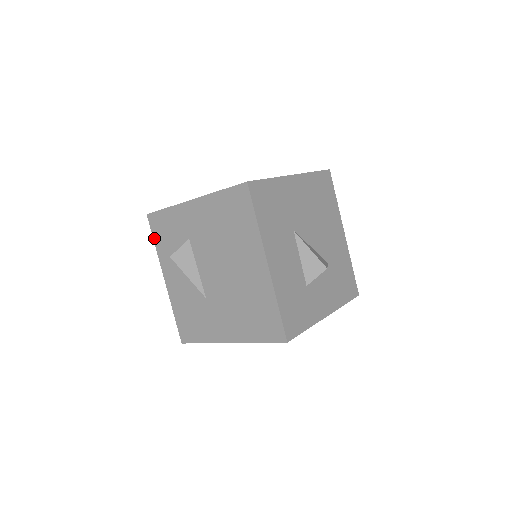
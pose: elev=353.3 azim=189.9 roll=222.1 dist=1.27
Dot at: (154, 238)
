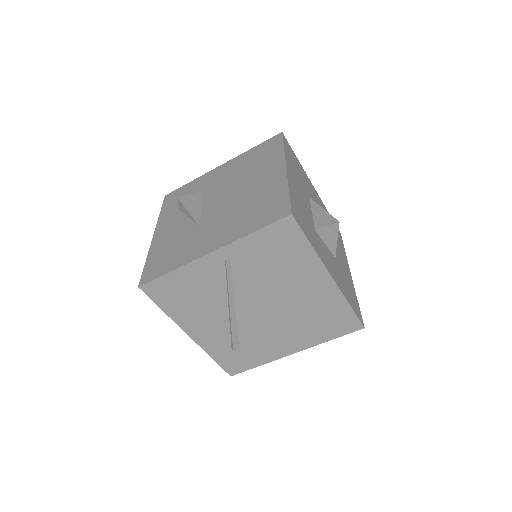
Dot at: (162, 208)
